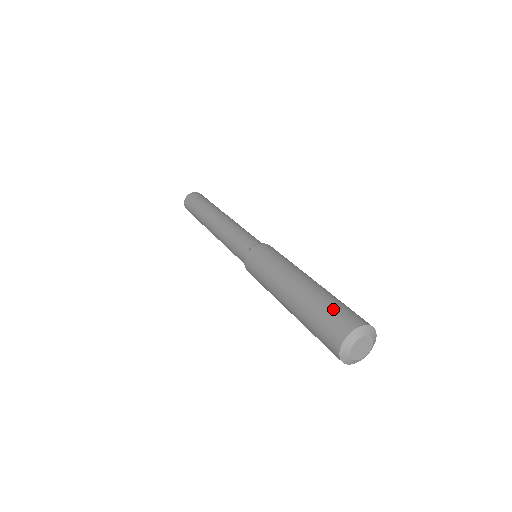
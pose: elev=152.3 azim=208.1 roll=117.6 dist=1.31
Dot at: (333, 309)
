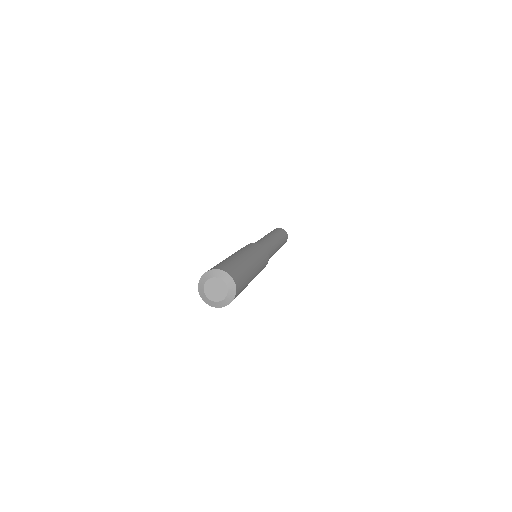
Dot at: (238, 268)
